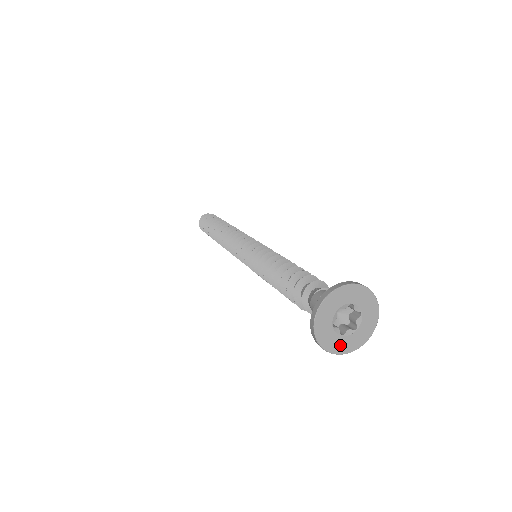
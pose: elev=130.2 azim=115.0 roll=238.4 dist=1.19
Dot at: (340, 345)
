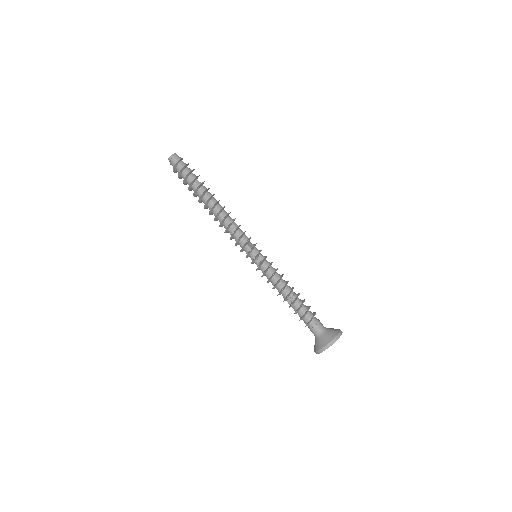
Dot at: occluded
